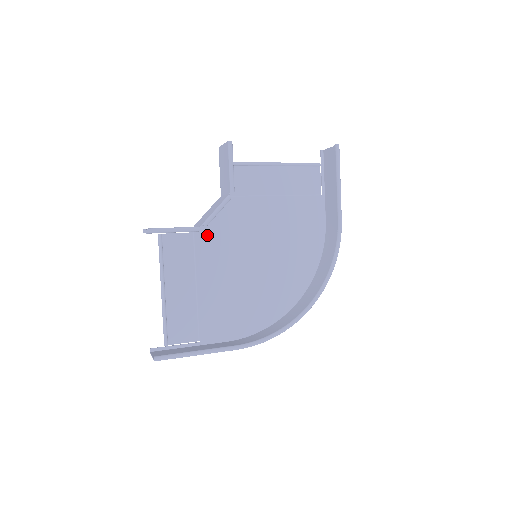
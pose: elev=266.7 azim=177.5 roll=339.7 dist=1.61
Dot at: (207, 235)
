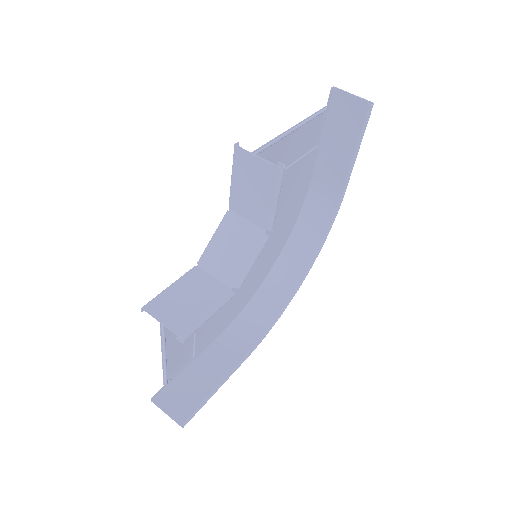
Dot at: occluded
